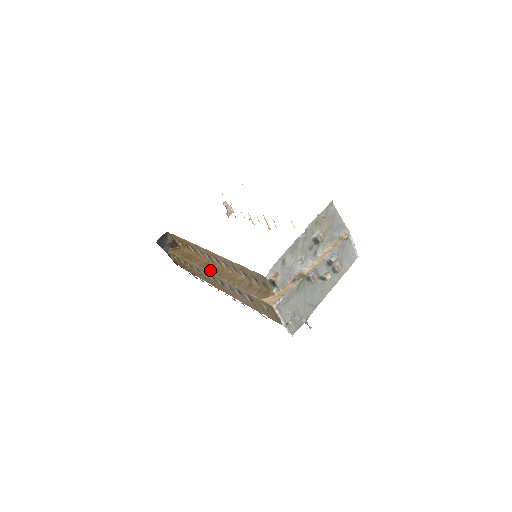
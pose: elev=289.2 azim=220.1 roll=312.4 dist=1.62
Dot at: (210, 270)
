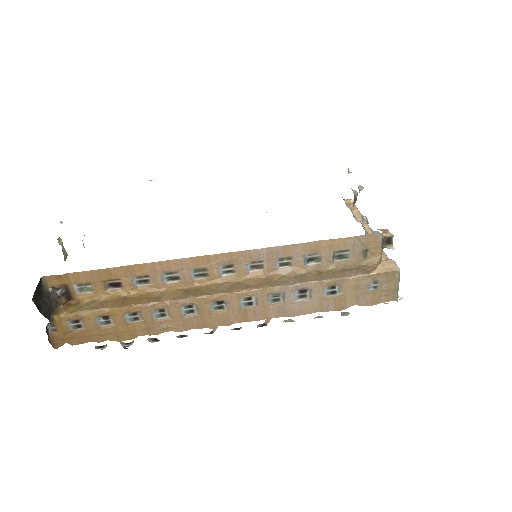
Dot at: (216, 291)
